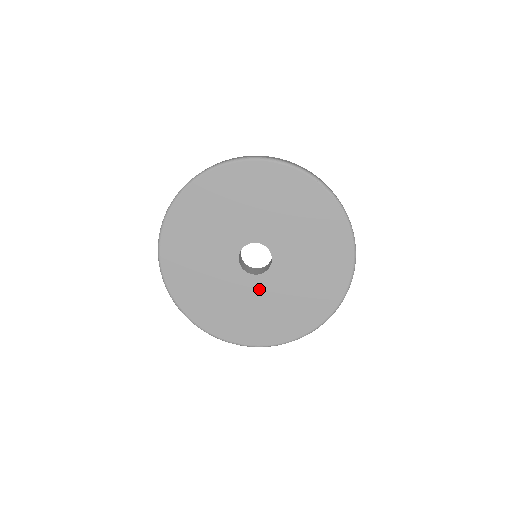
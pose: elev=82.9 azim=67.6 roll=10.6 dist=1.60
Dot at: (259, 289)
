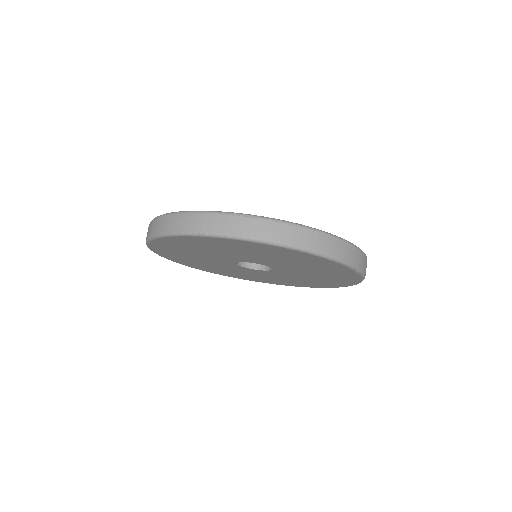
Dot at: (257, 272)
